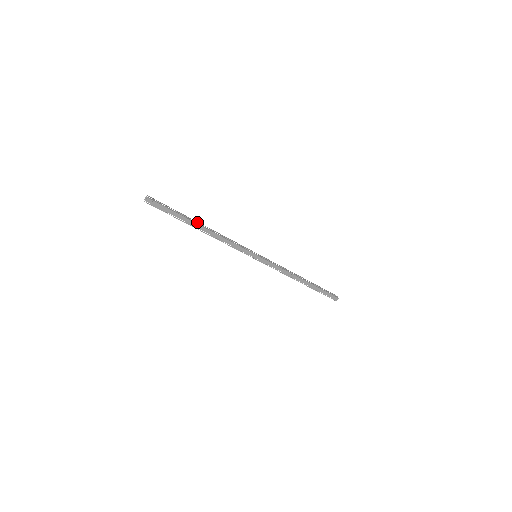
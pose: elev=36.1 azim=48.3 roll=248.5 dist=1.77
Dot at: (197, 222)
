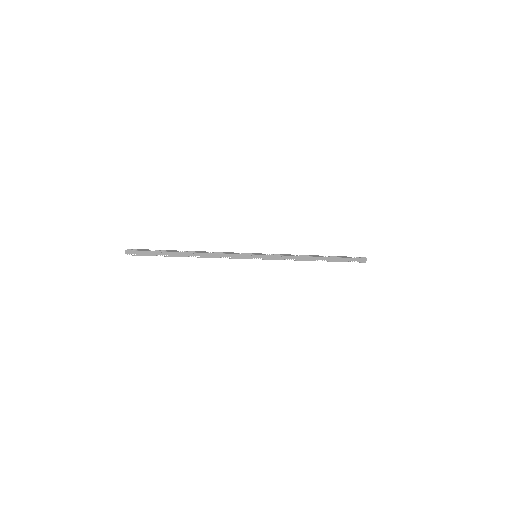
Dot at: (182, 251)
